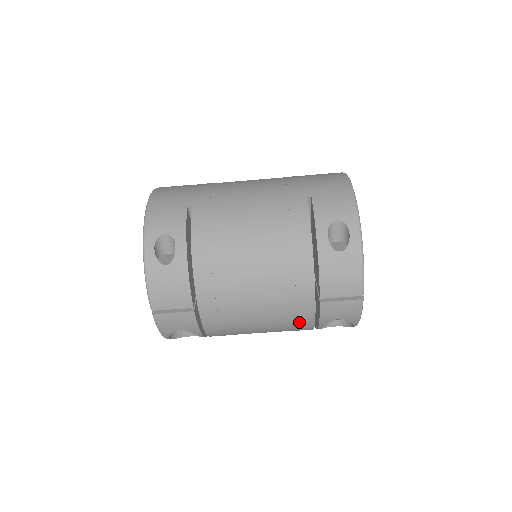
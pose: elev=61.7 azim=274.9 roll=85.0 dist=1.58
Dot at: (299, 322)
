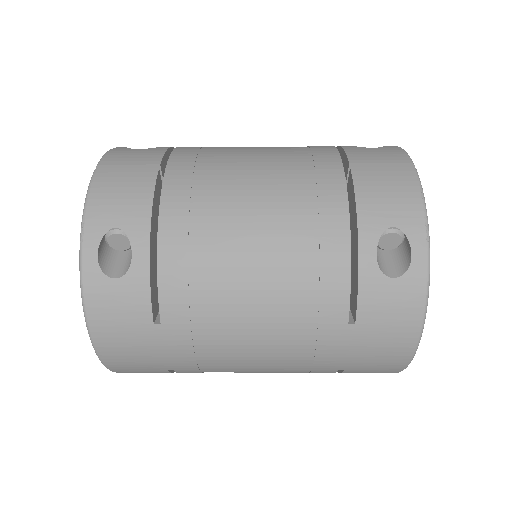
Dot at: occluded
